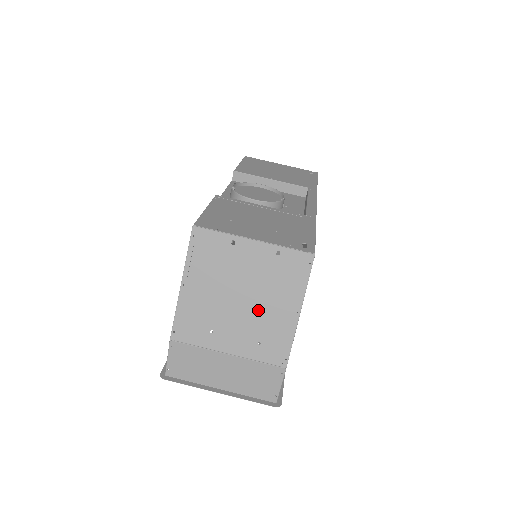
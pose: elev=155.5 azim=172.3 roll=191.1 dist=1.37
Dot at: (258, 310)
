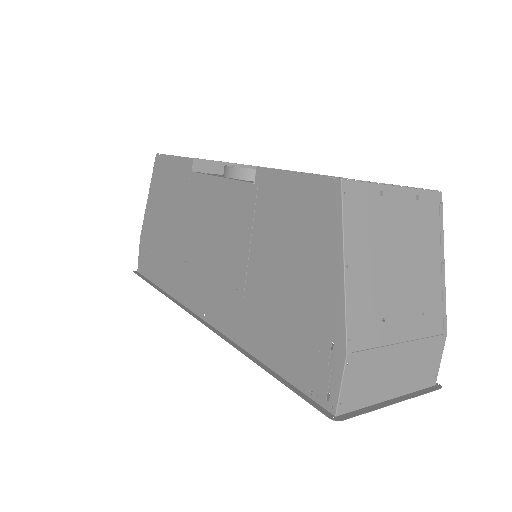
Dot at: (415, 273)
